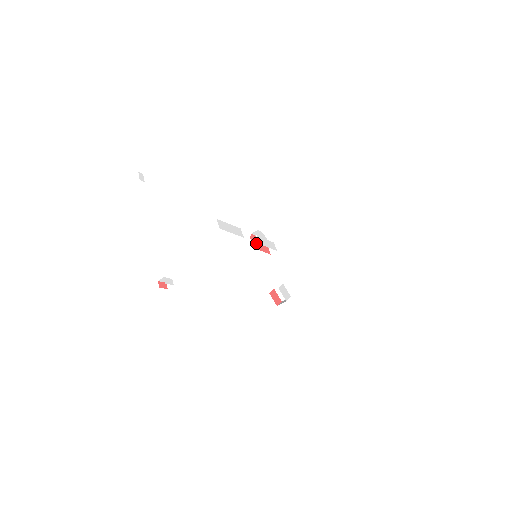
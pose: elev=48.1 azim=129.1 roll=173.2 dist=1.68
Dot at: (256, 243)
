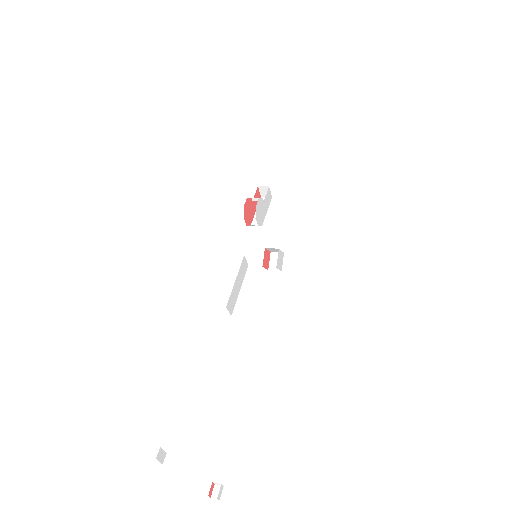
Dot at: (249, 213)
